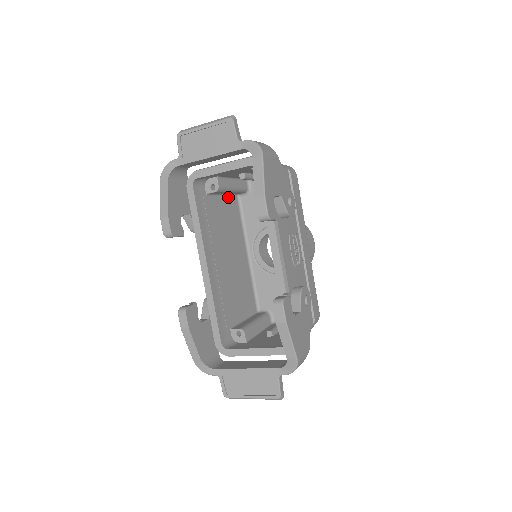
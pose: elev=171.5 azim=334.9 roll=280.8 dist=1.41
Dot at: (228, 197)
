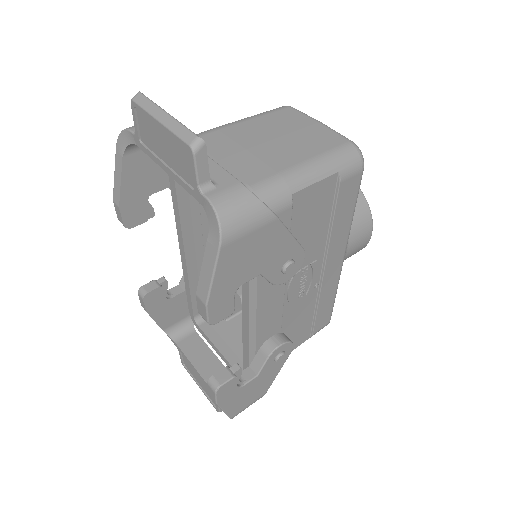
Dot at: occluded
